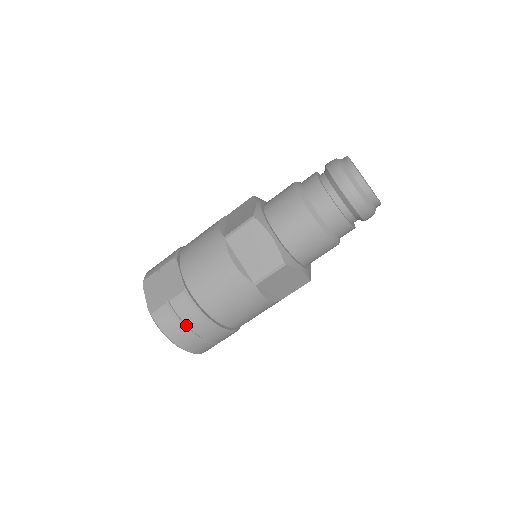
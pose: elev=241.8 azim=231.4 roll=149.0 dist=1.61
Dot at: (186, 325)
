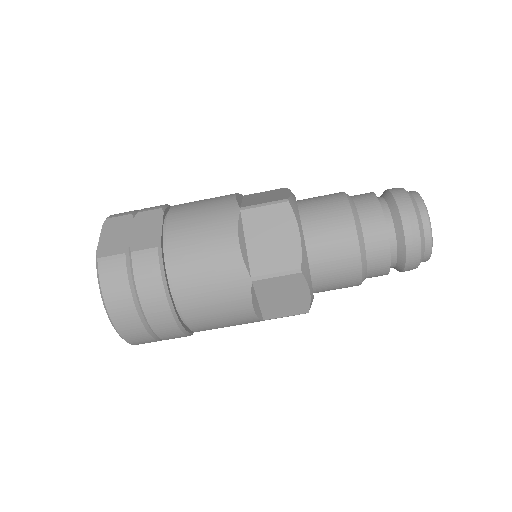
Dot at: (137, 292)
